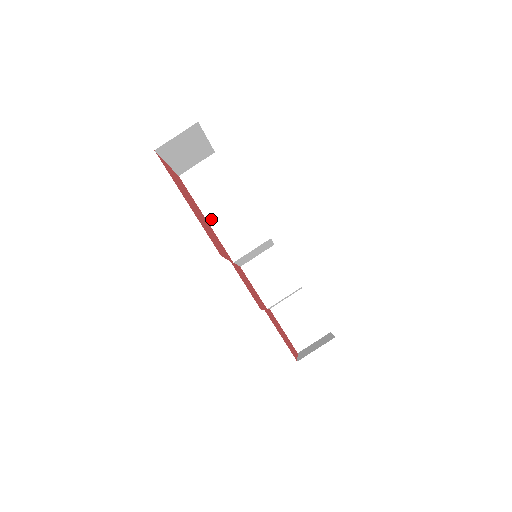
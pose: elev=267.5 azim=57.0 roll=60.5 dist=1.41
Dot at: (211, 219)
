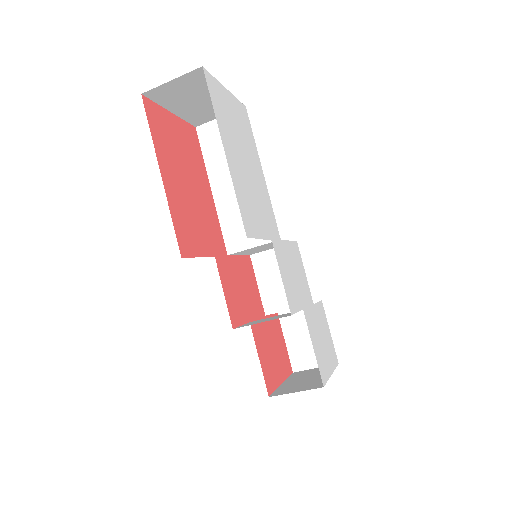
Dot at: (217, 193)
